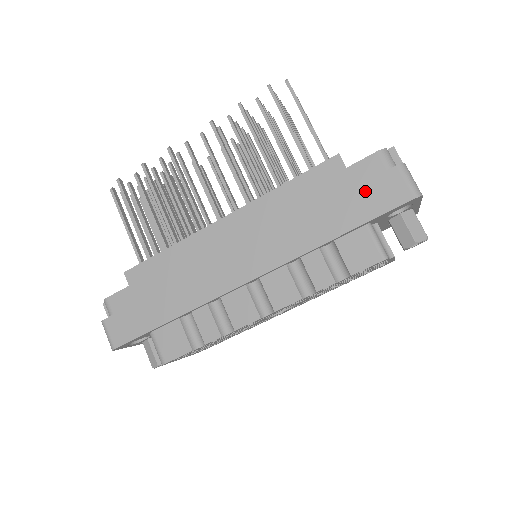
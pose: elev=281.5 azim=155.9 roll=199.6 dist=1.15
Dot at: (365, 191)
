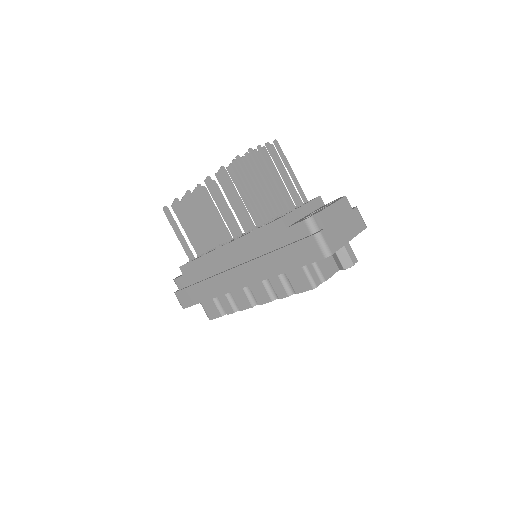
Dot at: (296, 248)
